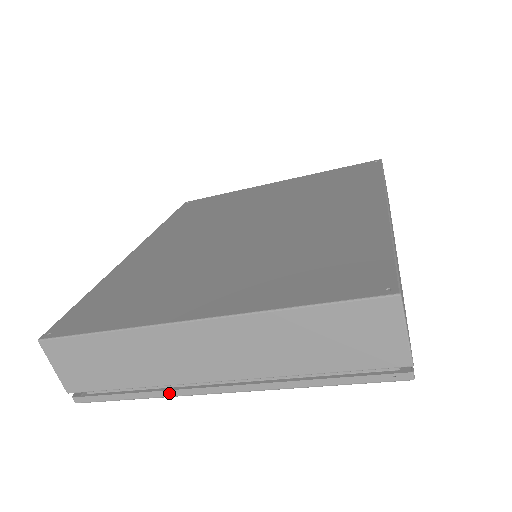
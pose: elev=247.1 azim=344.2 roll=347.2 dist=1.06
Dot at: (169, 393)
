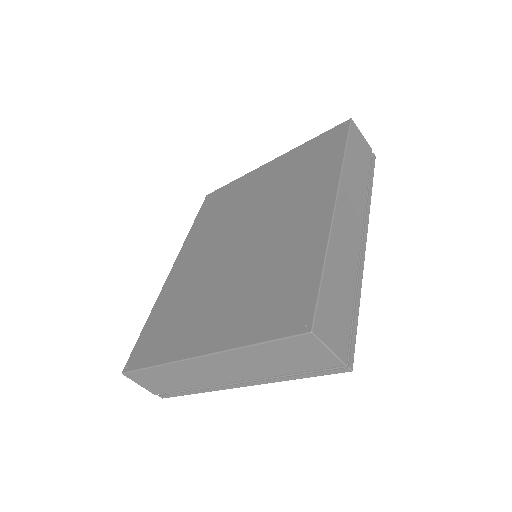
Dot at: (210, 390)
